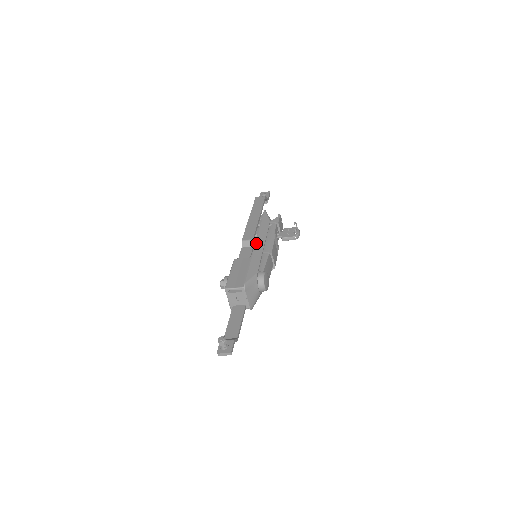
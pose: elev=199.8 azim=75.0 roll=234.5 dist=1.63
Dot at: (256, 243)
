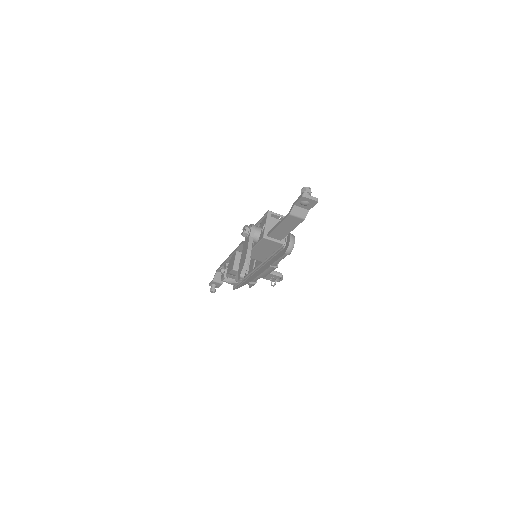
Dot at: occluded
